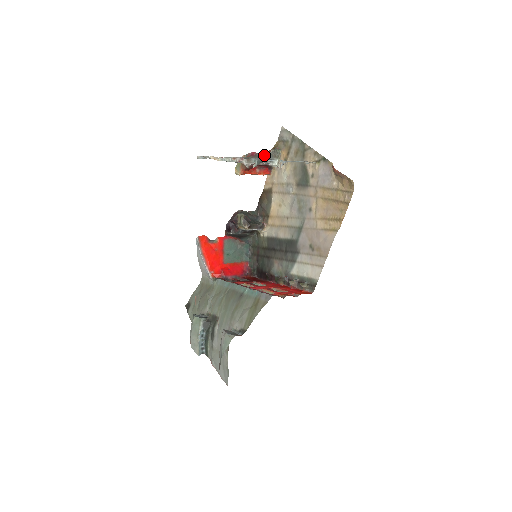
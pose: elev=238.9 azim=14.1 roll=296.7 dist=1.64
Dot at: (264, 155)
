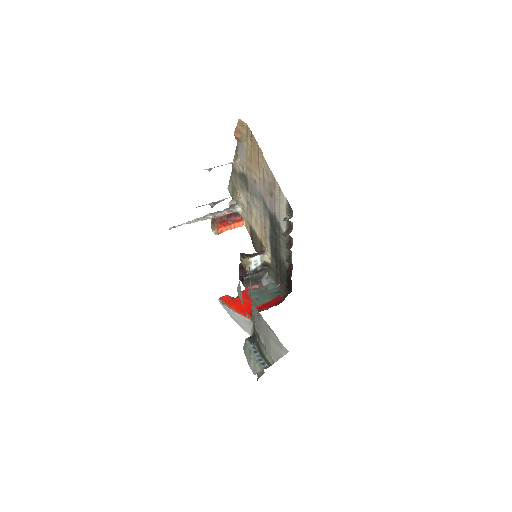
Dot at: occluded
